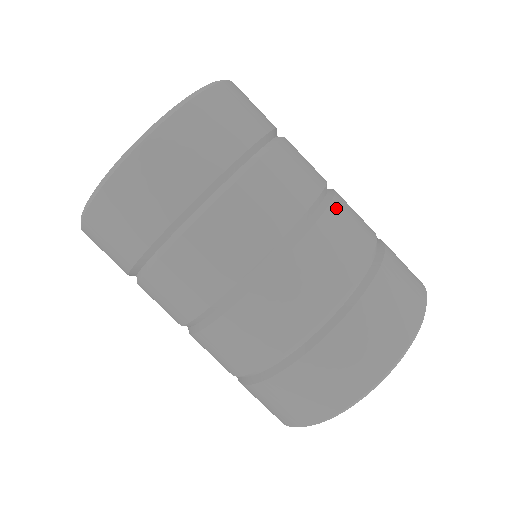
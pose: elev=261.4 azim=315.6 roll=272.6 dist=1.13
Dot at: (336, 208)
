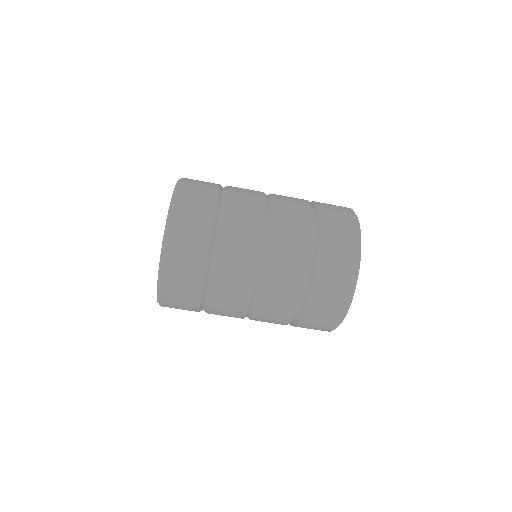
Dot at: (277, 221)
